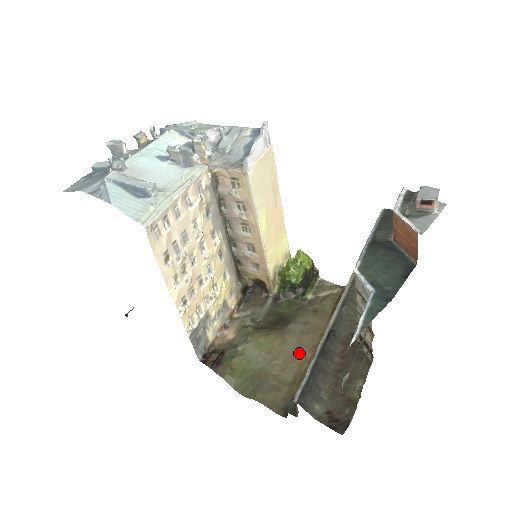
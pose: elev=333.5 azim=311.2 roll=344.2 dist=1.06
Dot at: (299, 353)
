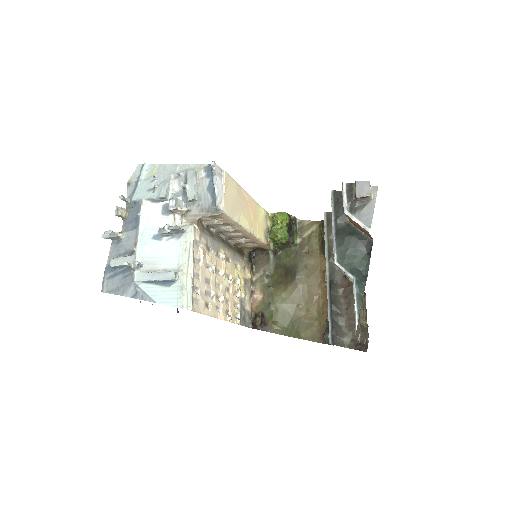
Dot at: (313, 294)
